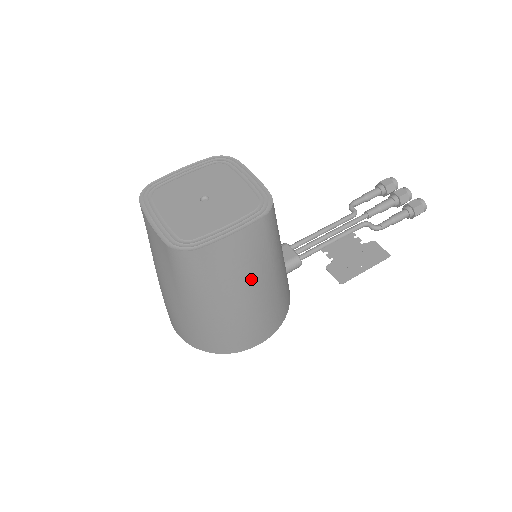
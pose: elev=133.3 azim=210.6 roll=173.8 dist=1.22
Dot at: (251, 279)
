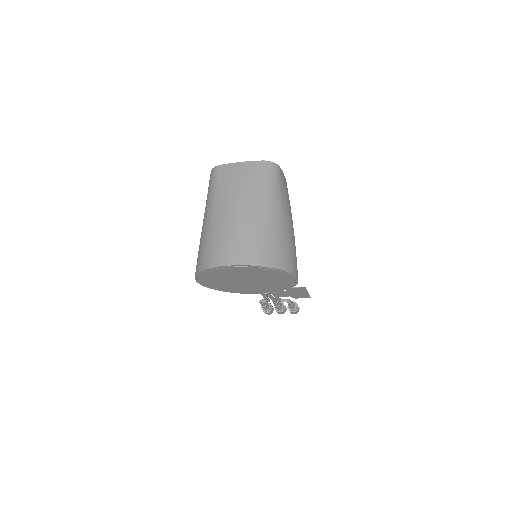
Dot at: (291, 213)
